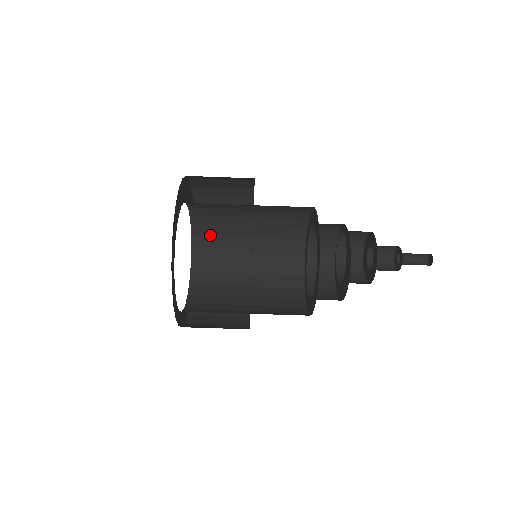
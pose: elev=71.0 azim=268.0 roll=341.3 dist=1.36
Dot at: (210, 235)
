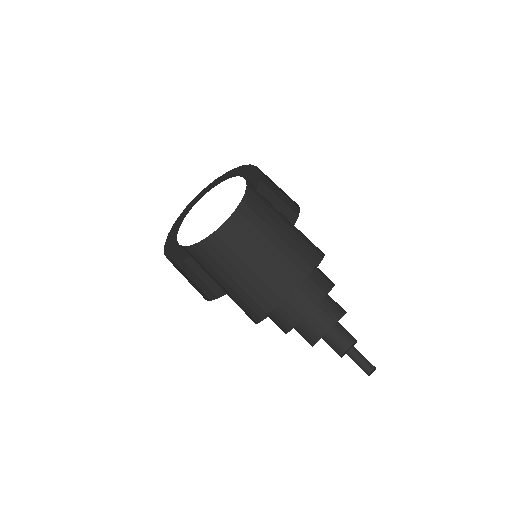
Dot at: (226, 243)
